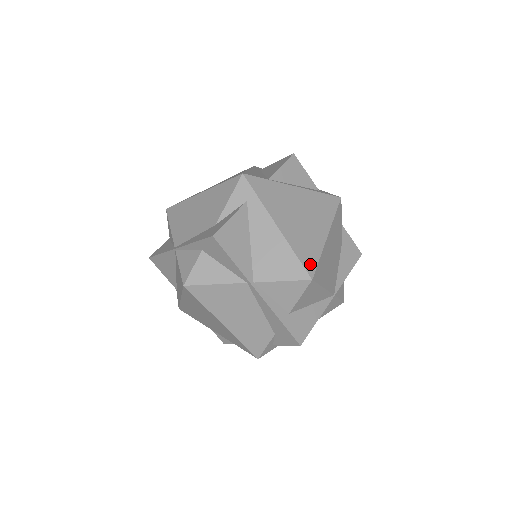
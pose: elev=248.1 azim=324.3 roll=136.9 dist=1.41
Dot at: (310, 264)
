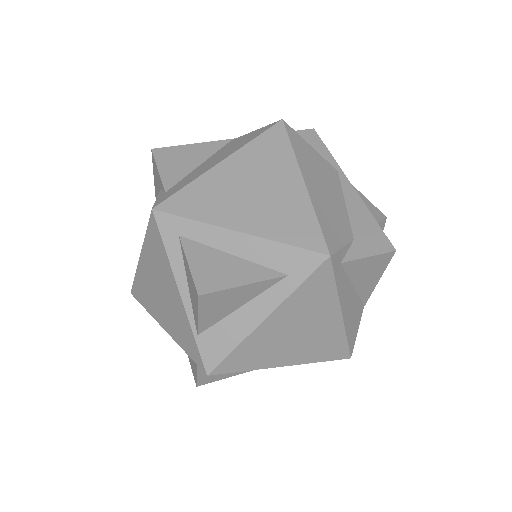
Dot at: occluded
